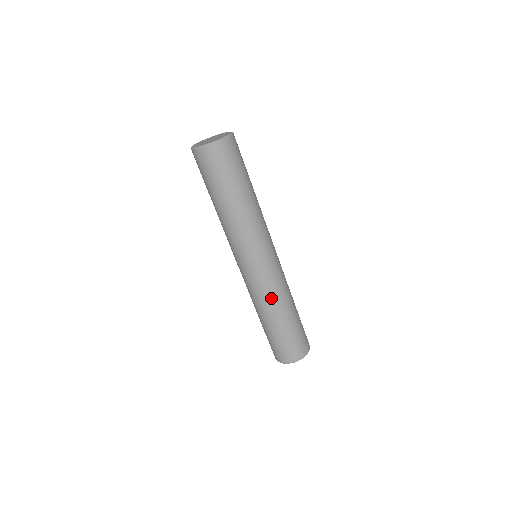
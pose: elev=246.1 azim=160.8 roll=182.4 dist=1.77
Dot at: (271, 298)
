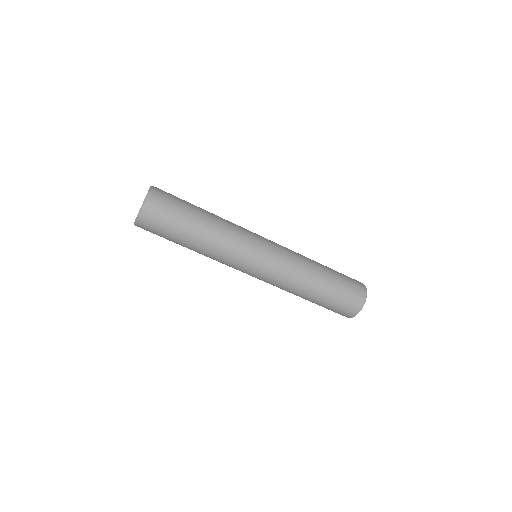
Dot at: (286, 288)
